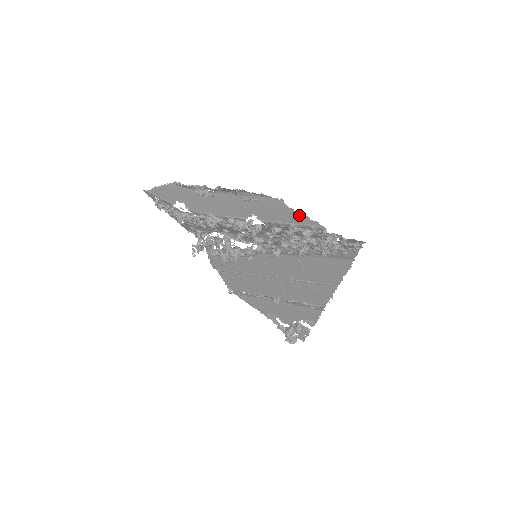
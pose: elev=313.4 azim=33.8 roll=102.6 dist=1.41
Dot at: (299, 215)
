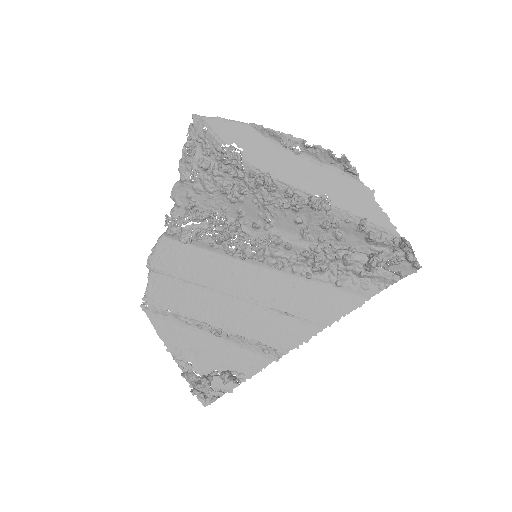
Dot at: (381, 213)
